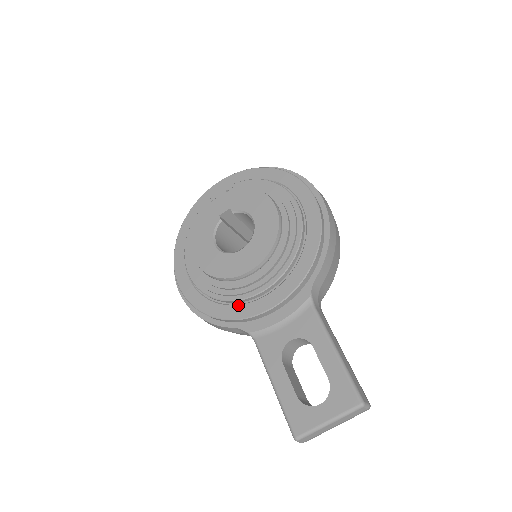
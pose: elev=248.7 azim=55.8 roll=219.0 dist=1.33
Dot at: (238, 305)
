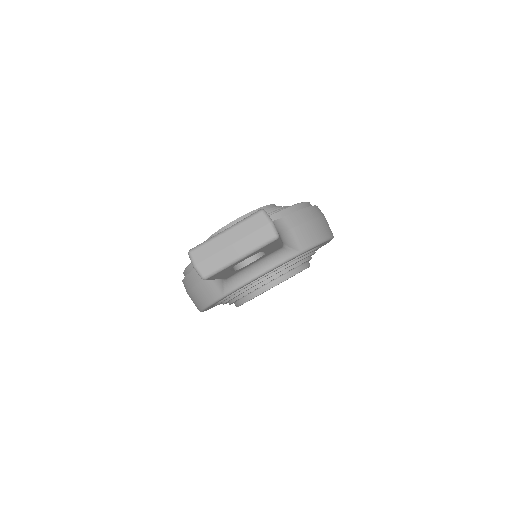
Dot at: occluded
